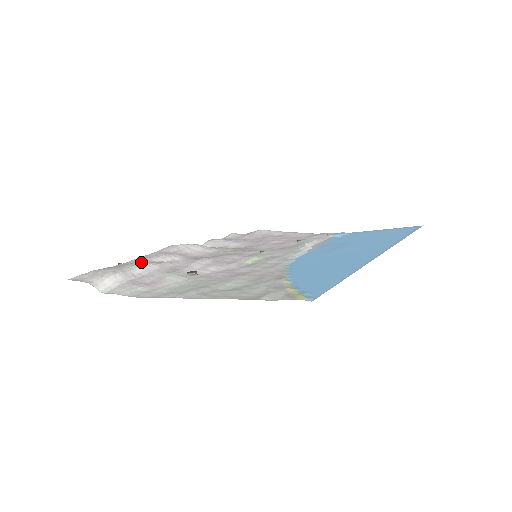
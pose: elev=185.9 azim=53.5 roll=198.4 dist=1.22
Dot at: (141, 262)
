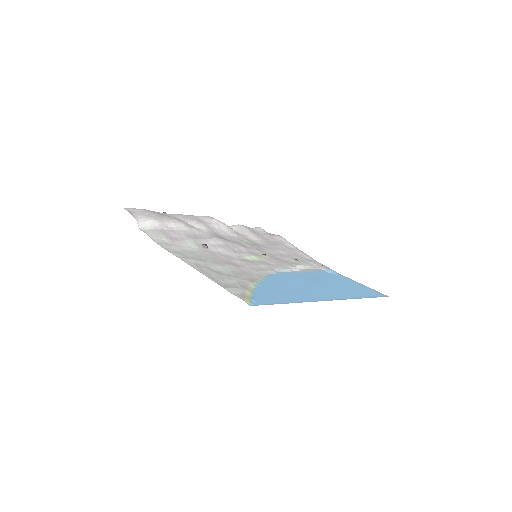
Dot at: (178, 219)
